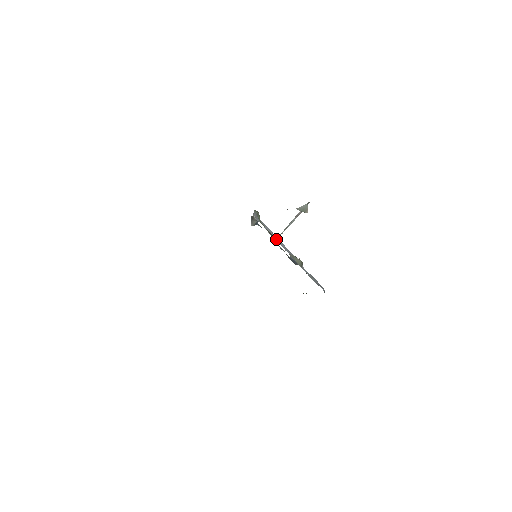
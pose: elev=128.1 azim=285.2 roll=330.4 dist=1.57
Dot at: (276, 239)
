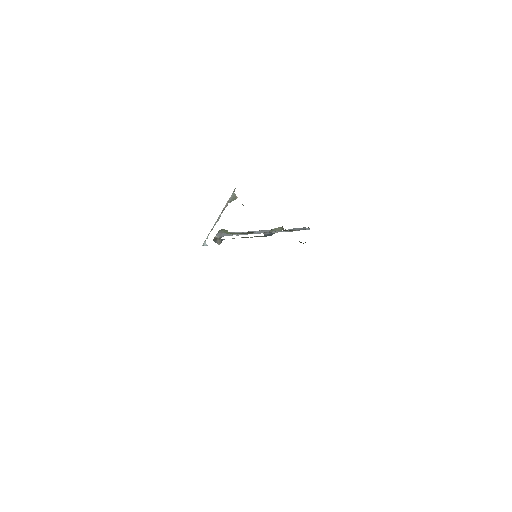
Dot at: (247, 234)
